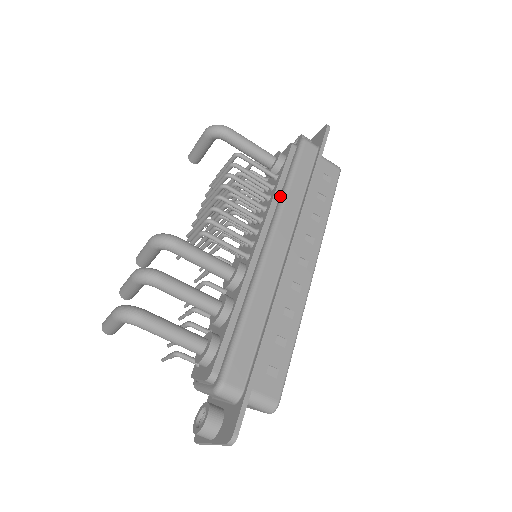
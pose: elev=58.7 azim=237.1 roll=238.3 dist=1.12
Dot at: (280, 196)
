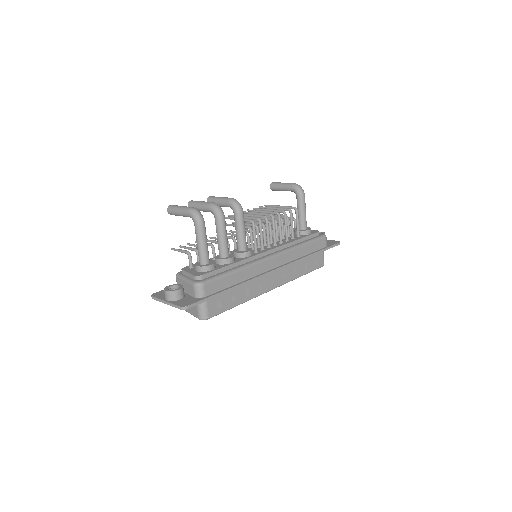
Dot at: (293, 245)
